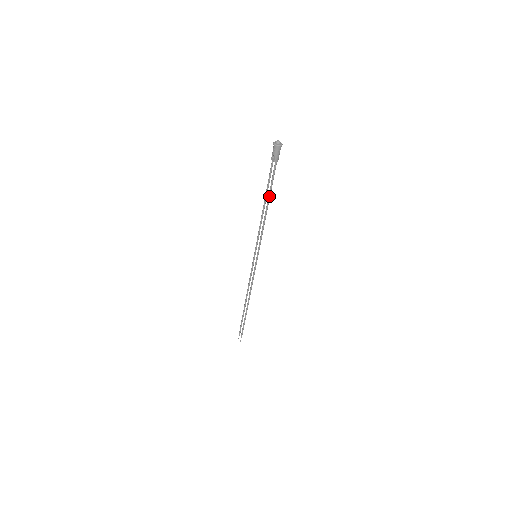
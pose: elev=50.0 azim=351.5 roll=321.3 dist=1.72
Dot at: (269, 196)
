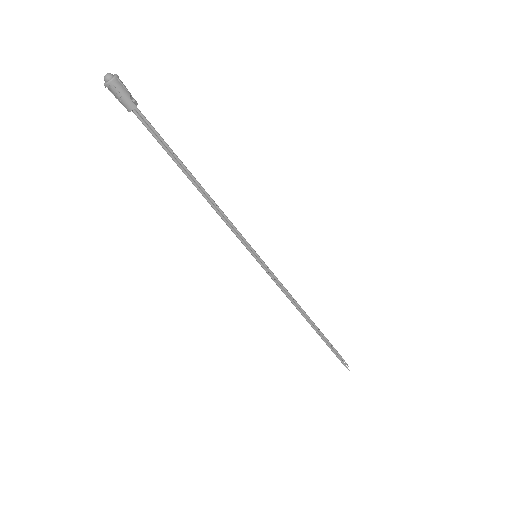
Dot at: (179, 166)
